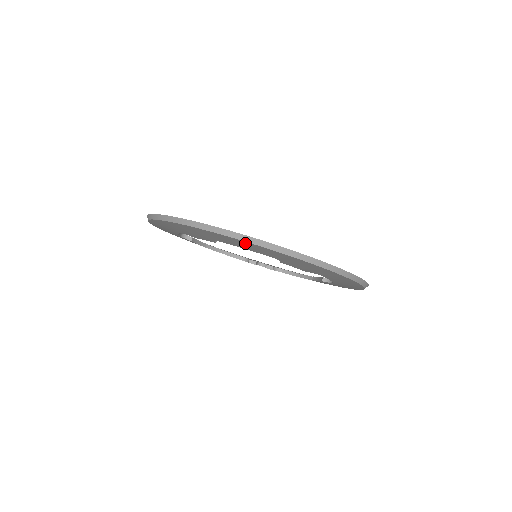
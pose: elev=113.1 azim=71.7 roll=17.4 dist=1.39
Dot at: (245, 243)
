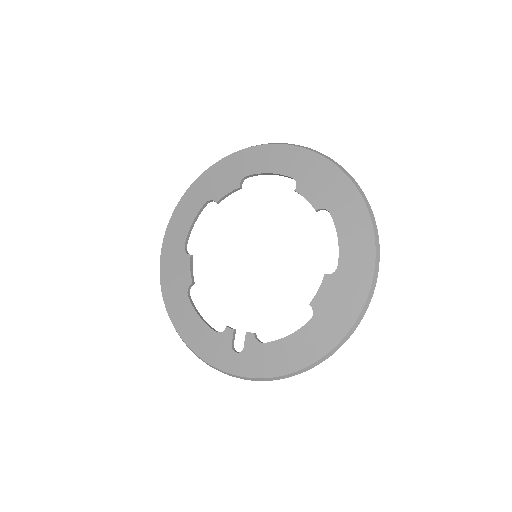
Dot at: (277, 150)
